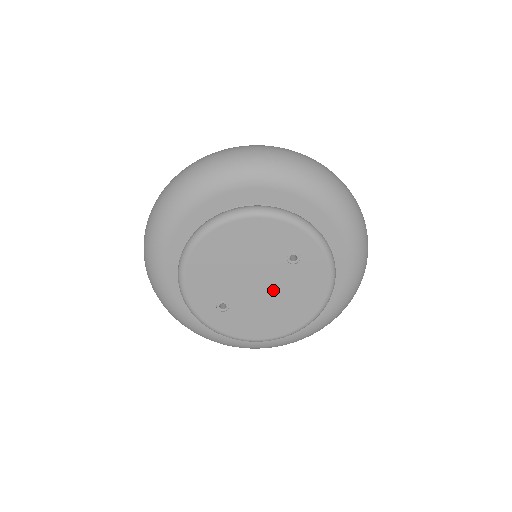
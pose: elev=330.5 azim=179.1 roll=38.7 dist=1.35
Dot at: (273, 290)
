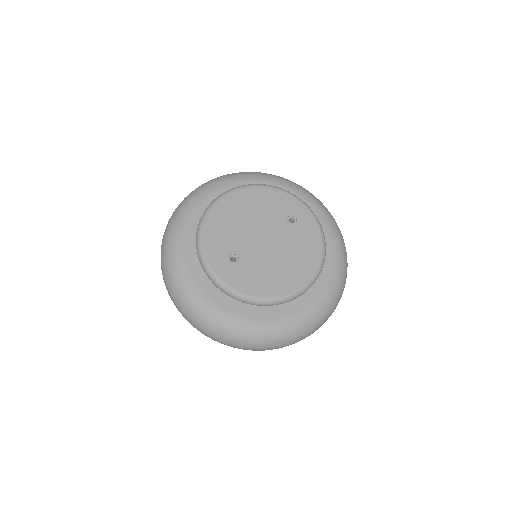
Dot at: (277, 247)
